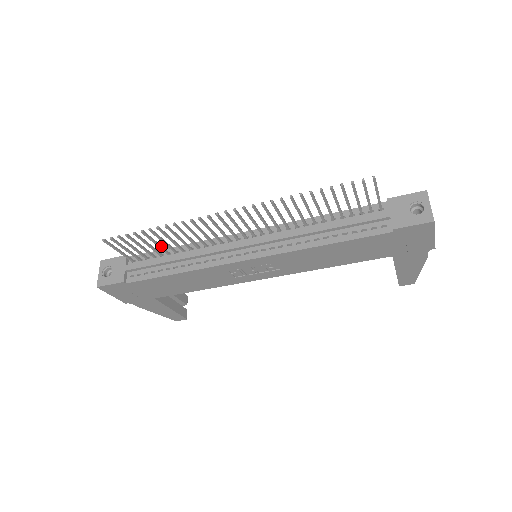
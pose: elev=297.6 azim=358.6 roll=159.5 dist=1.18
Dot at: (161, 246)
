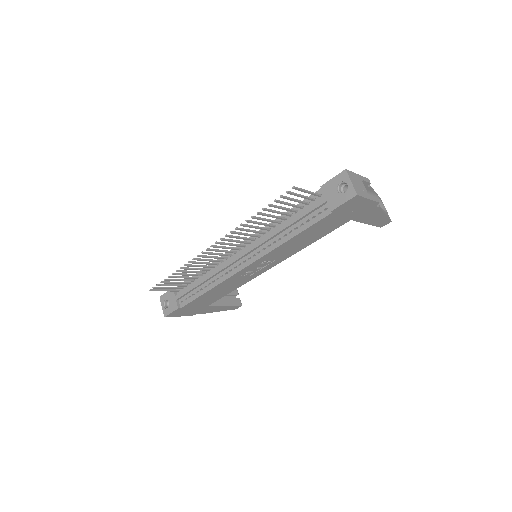
Dot at: (189, 277)
